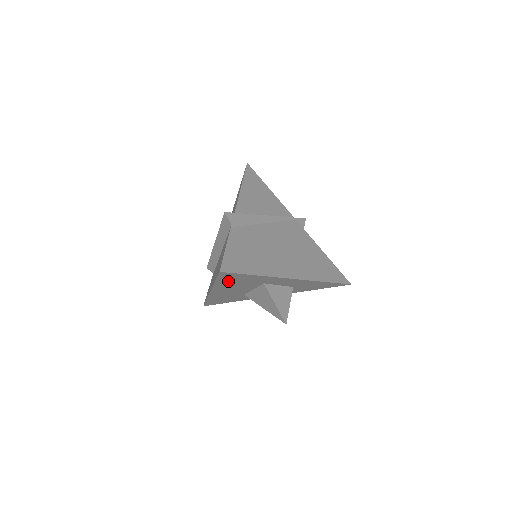
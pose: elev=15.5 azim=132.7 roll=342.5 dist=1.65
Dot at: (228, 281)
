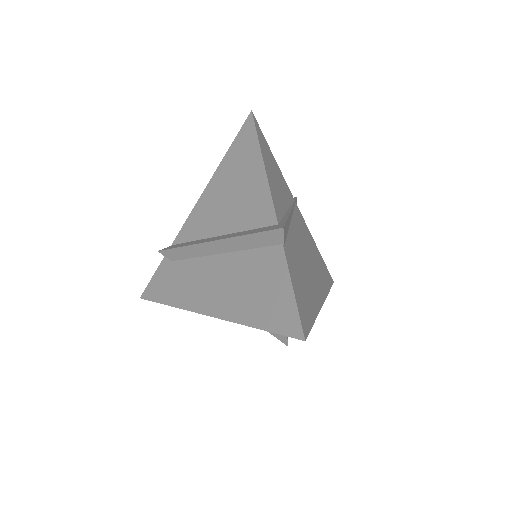
Dot at: occluded
